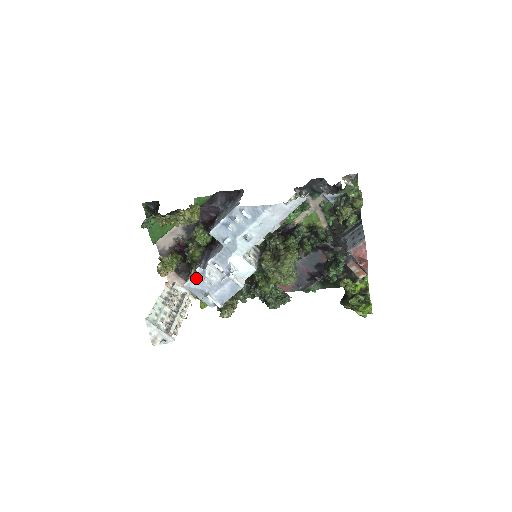
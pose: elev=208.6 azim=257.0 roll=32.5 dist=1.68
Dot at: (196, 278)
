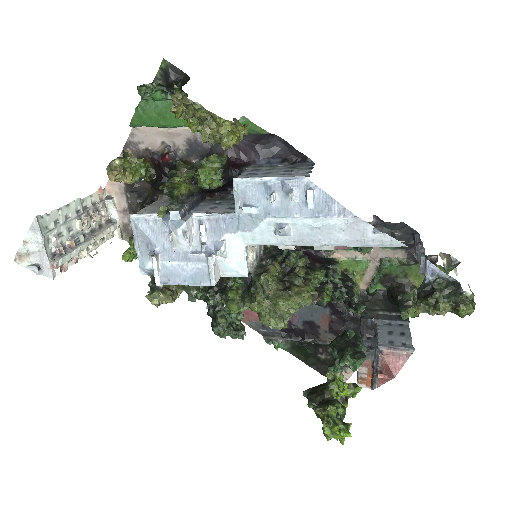
Dot at: (157, 220)
